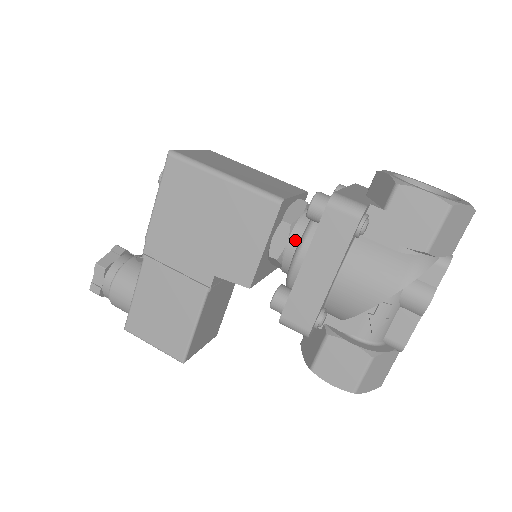
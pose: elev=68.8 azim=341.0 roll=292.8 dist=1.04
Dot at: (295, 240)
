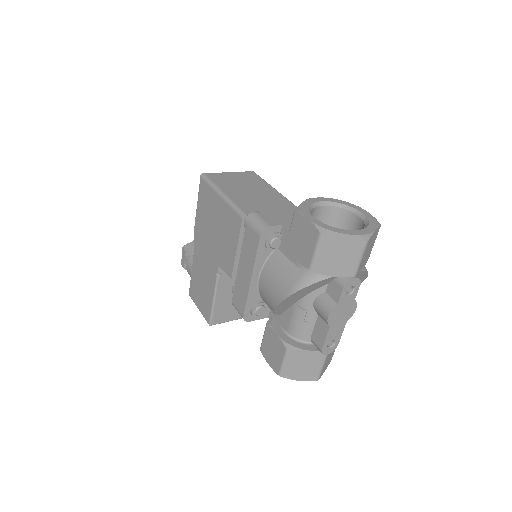
Dot at: occluded
